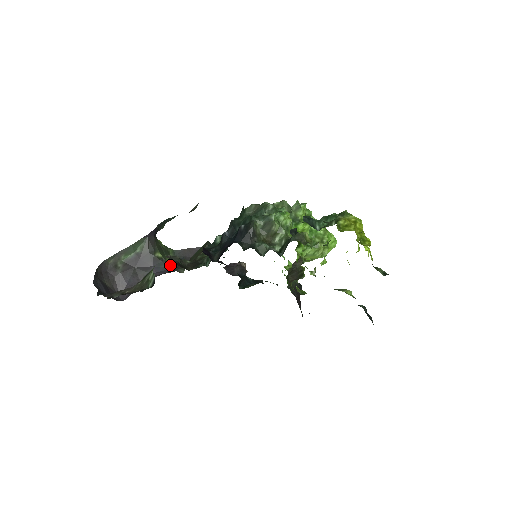
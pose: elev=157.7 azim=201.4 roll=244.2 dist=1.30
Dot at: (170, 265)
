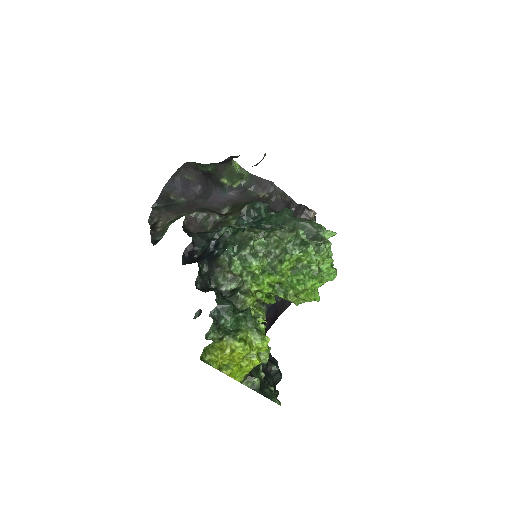
Dot at: (231, 193)
